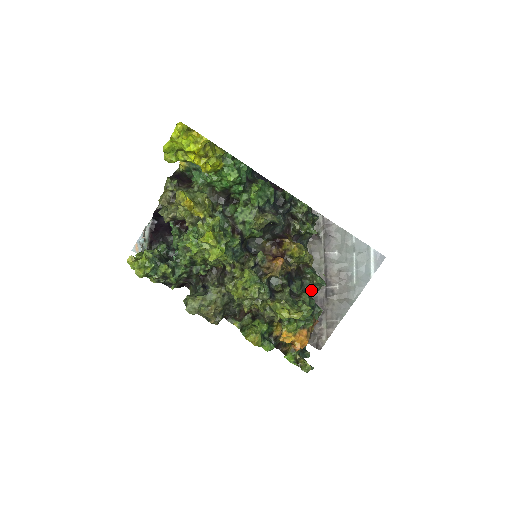
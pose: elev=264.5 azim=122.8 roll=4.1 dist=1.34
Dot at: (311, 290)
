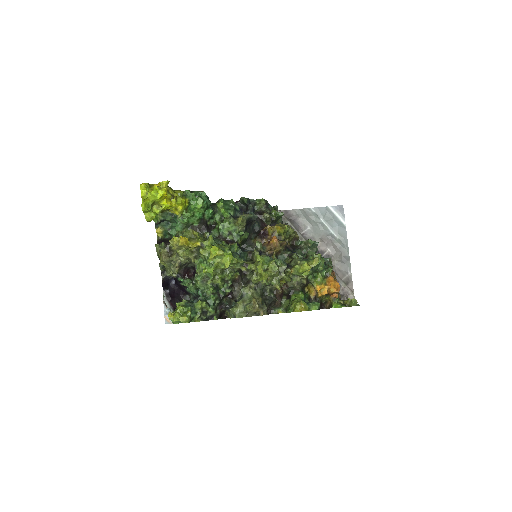
Dot at: occluded
